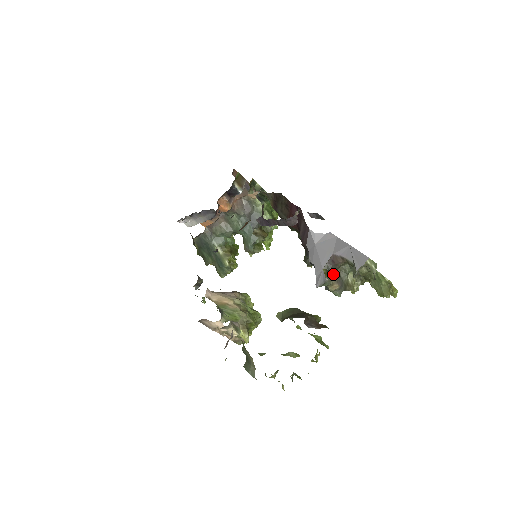
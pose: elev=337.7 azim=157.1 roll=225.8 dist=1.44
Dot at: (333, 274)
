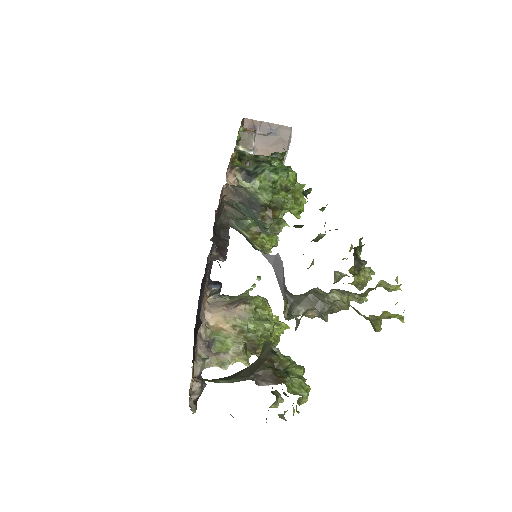
Dot at: (303, 301)
